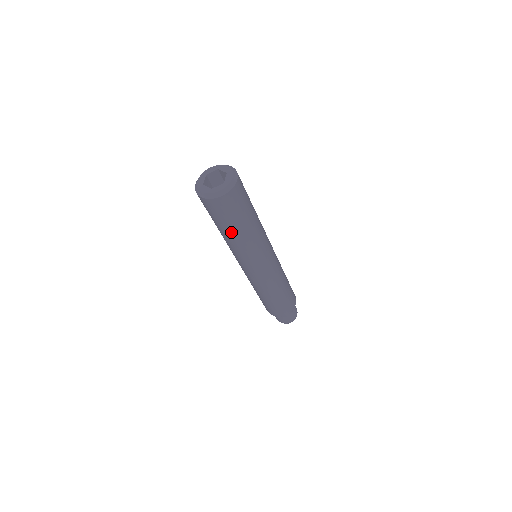
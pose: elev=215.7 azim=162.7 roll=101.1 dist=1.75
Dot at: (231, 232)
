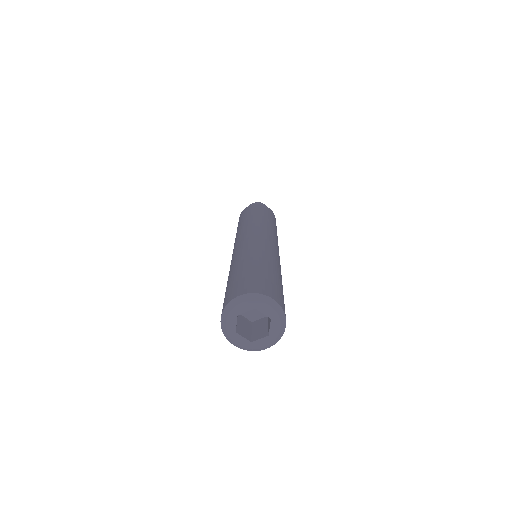
Dot at: occluded
